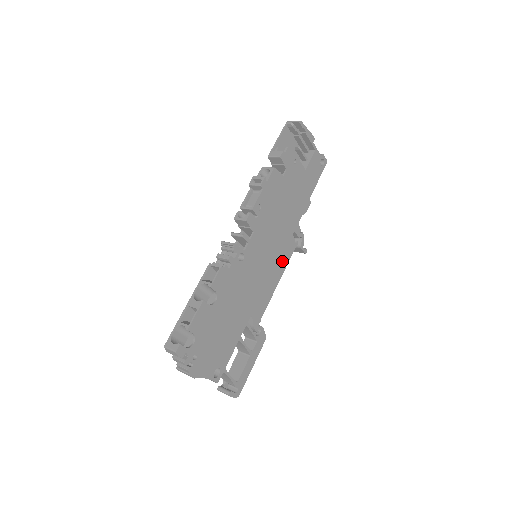
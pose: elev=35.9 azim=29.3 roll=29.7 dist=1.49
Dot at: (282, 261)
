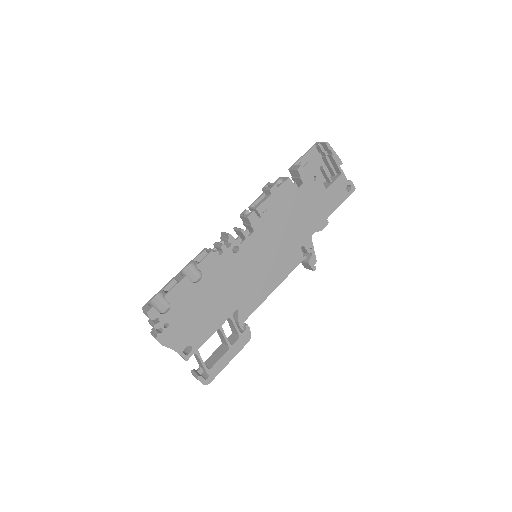
Dot at: (283, 269)
